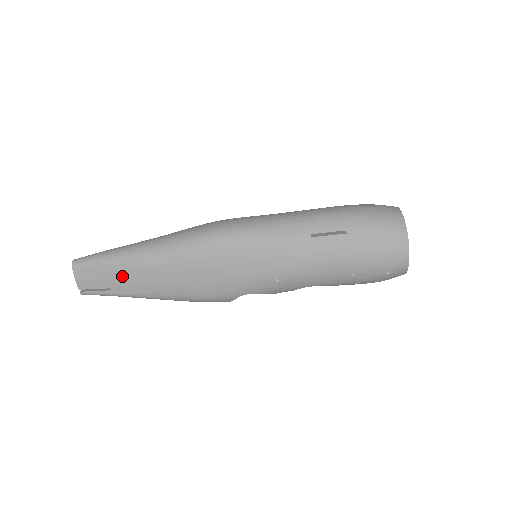
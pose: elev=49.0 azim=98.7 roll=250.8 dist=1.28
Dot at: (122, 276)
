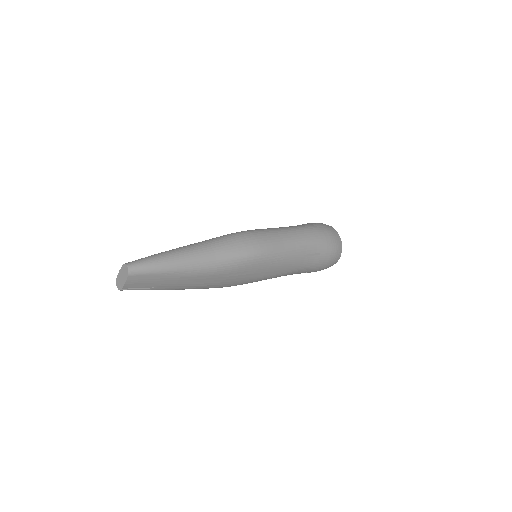
Dot at: (173, 281)
